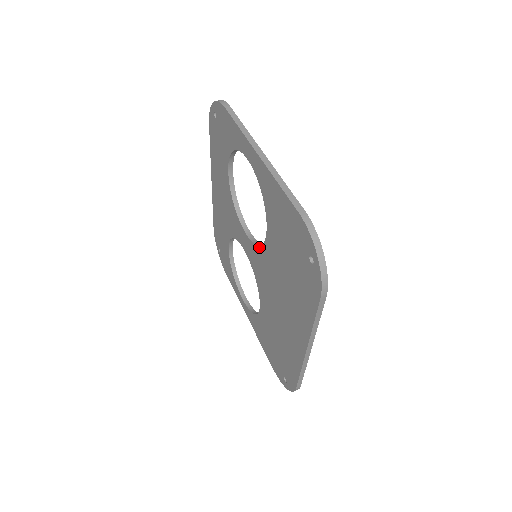
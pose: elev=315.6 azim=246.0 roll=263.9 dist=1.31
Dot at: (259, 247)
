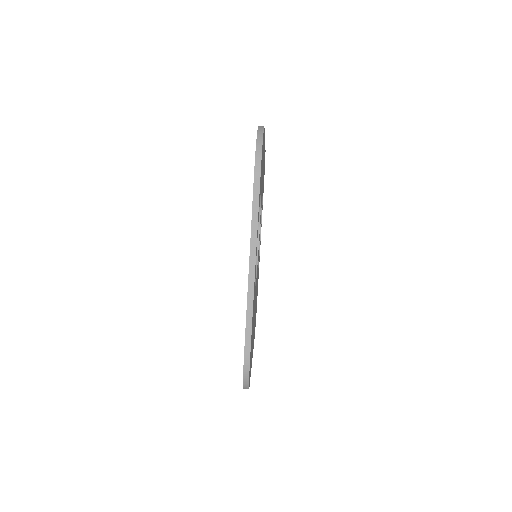
Dot at: occluded
